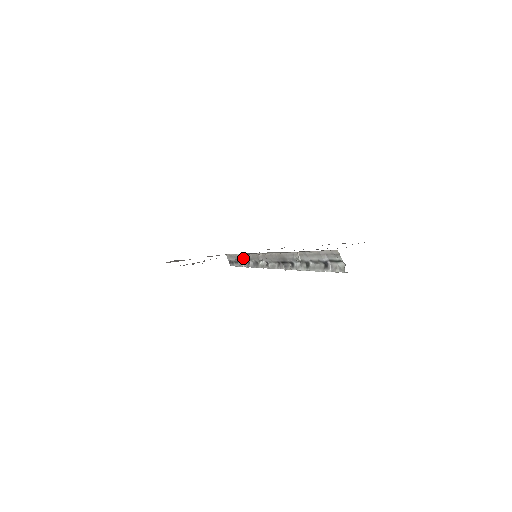
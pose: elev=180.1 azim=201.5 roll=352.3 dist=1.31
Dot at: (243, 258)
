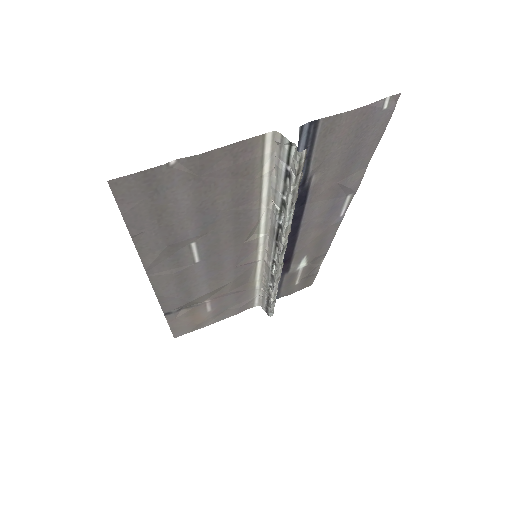
Dot at: (266, 288)
